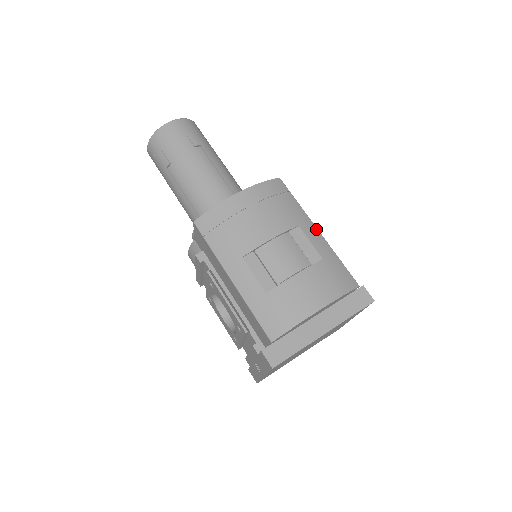
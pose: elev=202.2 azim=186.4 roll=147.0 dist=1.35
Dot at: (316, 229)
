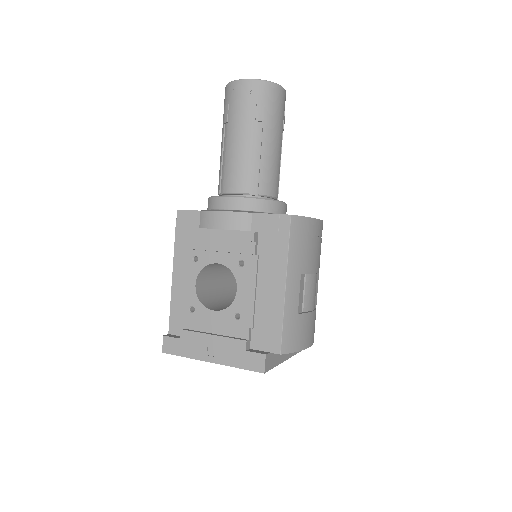
Dot at: occluded
